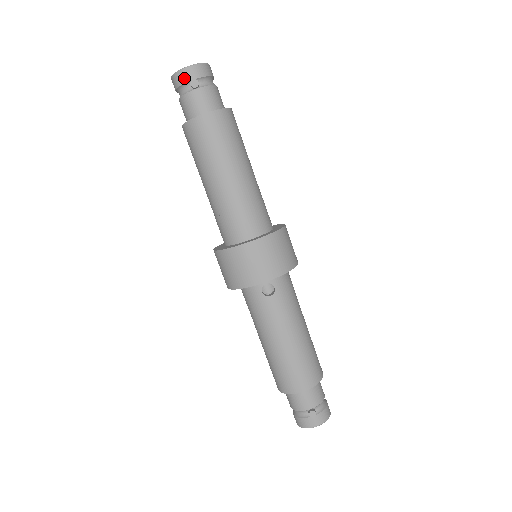
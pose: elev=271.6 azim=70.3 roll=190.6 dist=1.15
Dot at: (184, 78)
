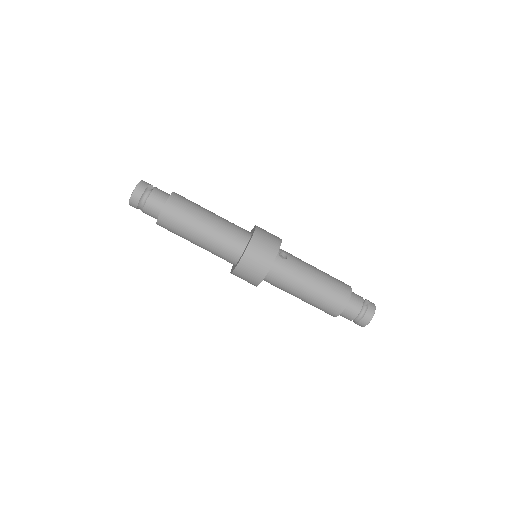
Dot at: (142, 189)
